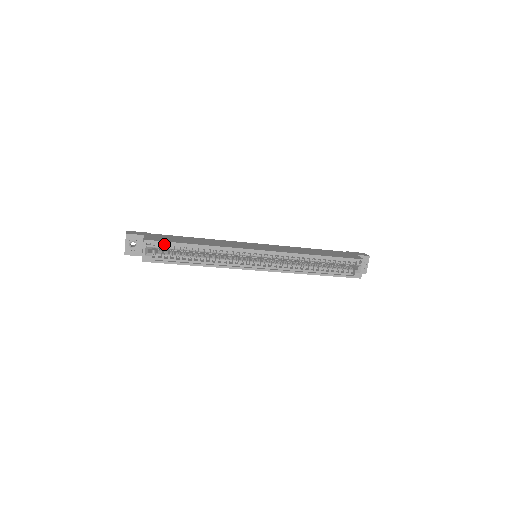
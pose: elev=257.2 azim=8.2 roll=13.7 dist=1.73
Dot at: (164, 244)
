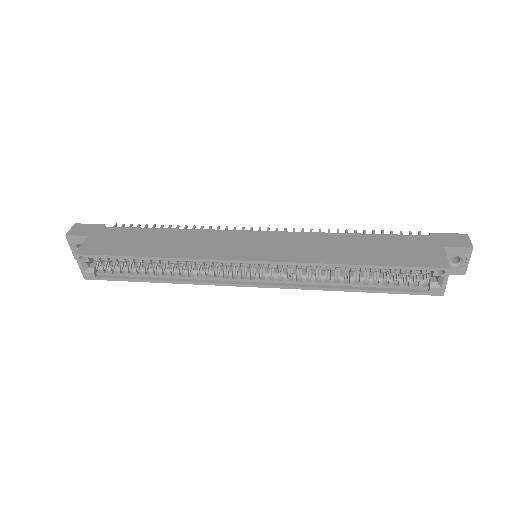
Dot at: (105, 256)
